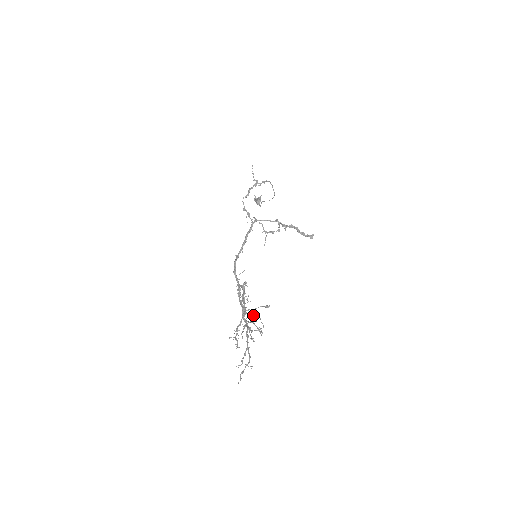
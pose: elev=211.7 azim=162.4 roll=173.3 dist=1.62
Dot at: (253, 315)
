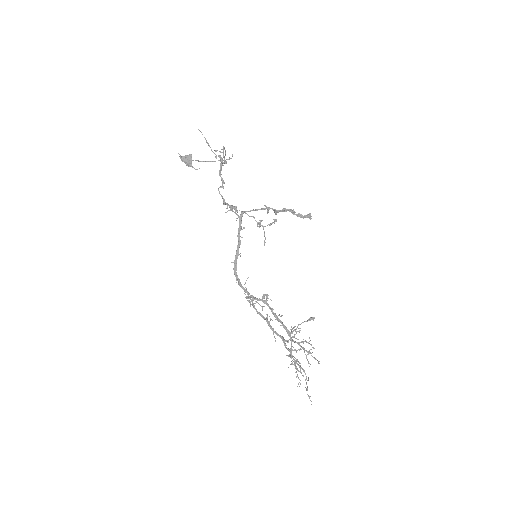
Dot at: (299, 332)
